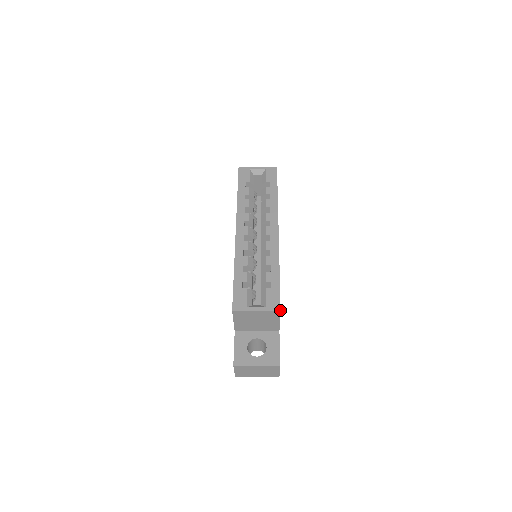
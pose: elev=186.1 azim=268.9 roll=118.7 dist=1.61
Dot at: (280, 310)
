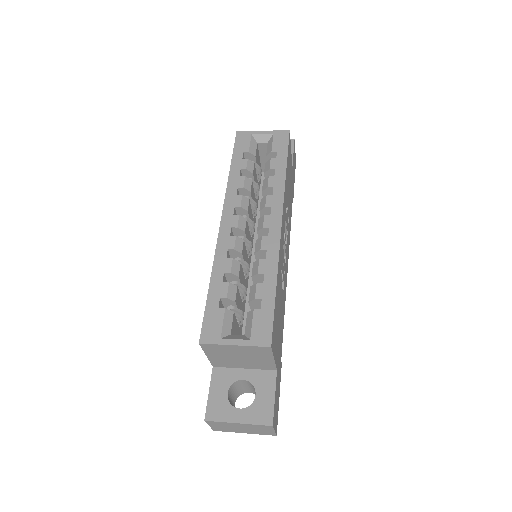
Dot at: (270, 345)
